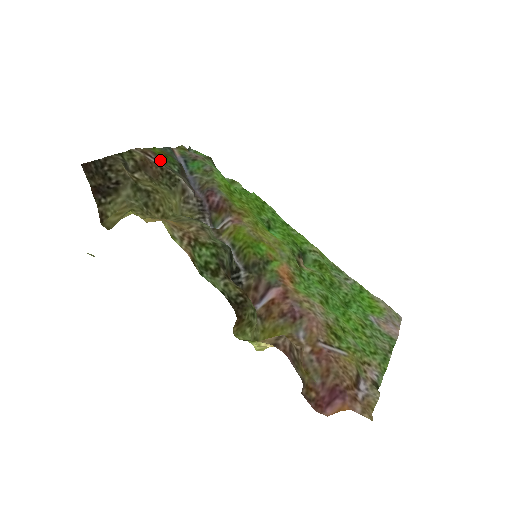
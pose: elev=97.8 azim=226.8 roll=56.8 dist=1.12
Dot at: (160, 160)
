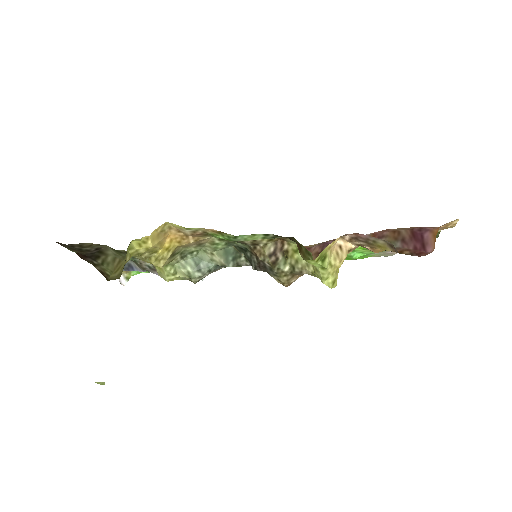
Dot at: occluded
